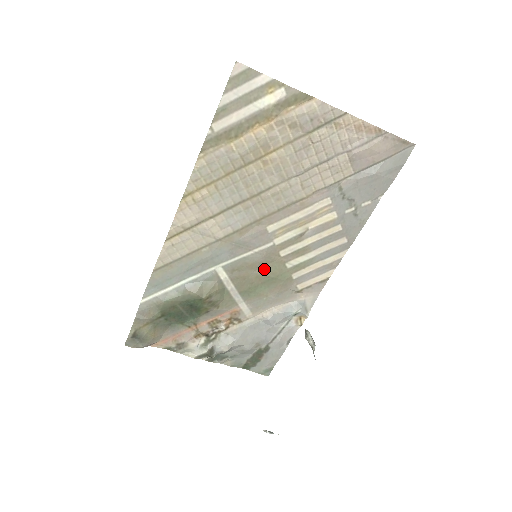
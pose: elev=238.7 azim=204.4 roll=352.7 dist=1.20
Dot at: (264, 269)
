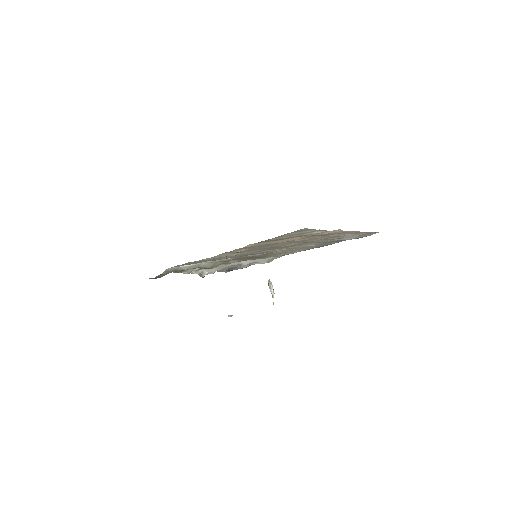
Dot at: (257, 256)
